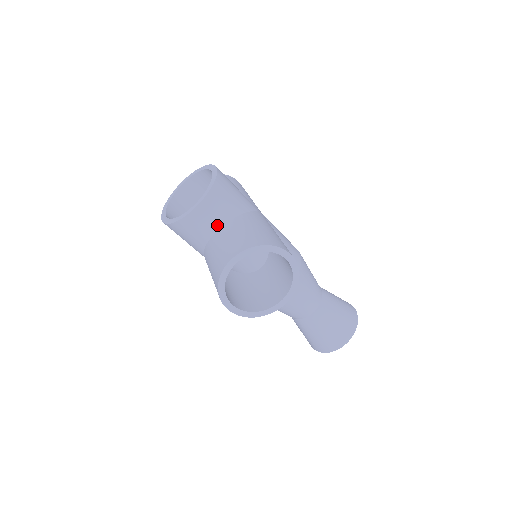
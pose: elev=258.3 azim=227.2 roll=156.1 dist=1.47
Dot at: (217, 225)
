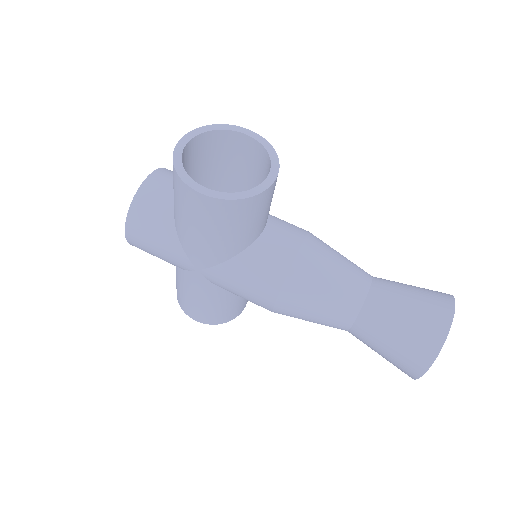
Dot at: occluded
